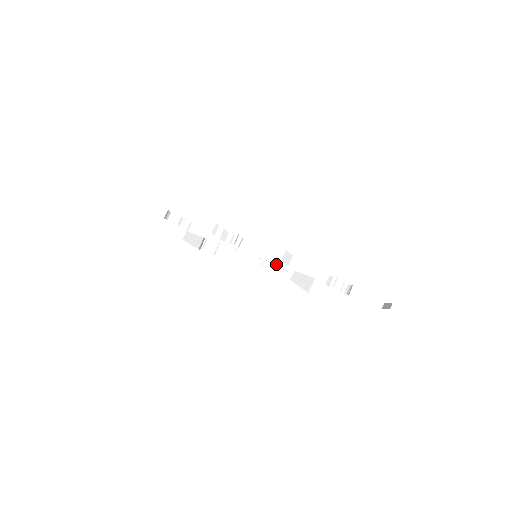
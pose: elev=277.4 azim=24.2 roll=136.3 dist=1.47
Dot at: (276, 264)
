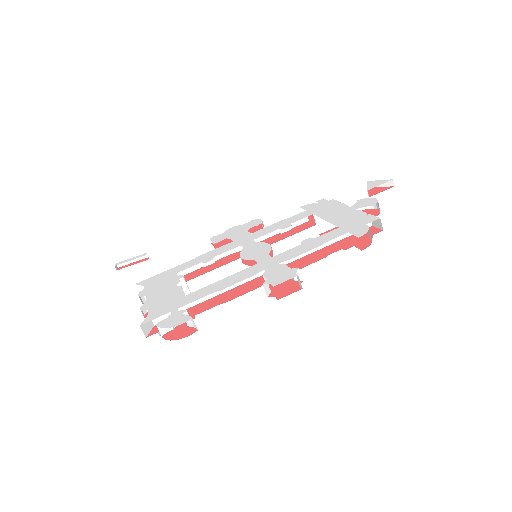
Dot at: (249, 237)
